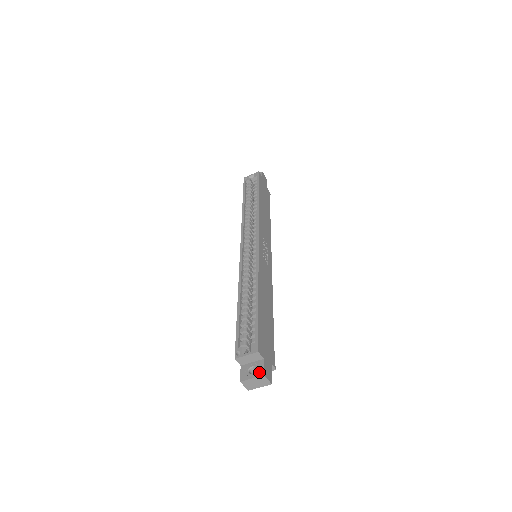
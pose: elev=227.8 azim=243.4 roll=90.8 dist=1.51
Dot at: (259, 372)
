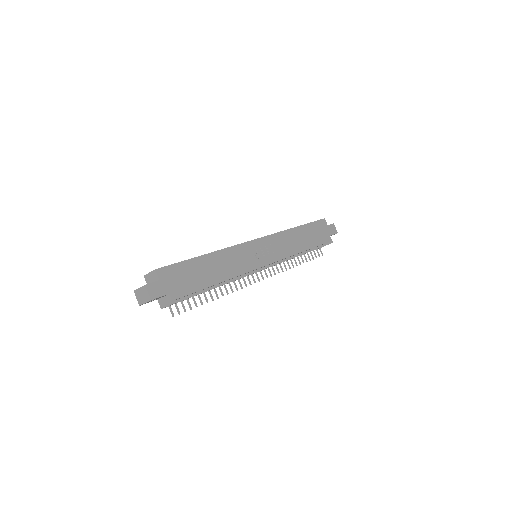
Dot at: (146, 284)
